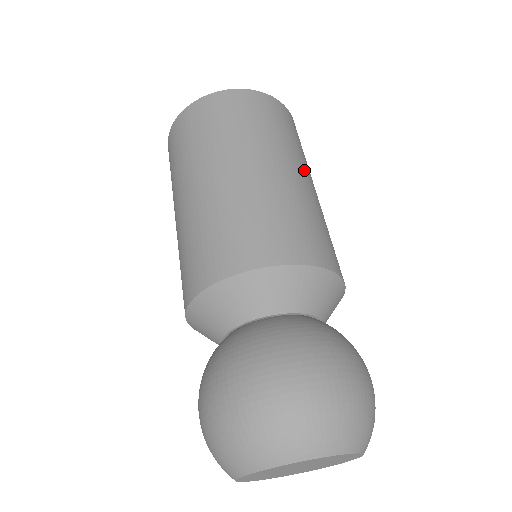
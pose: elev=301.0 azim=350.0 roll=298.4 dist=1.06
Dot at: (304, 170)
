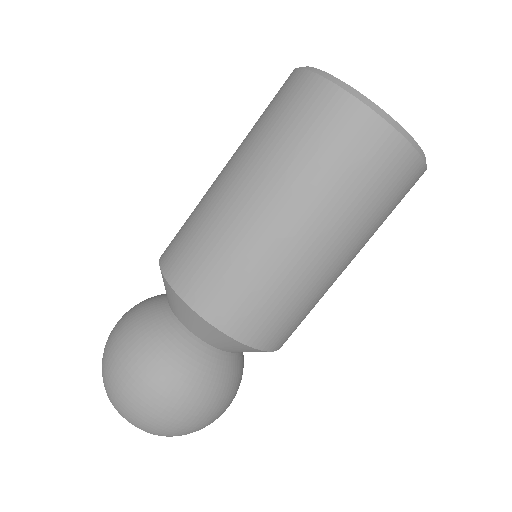
Dot at: (356, 254)
